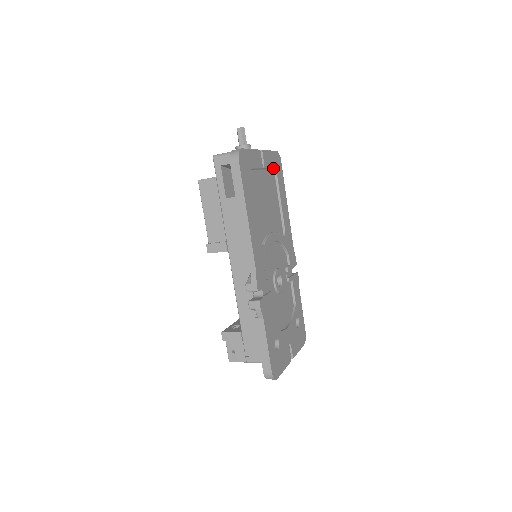
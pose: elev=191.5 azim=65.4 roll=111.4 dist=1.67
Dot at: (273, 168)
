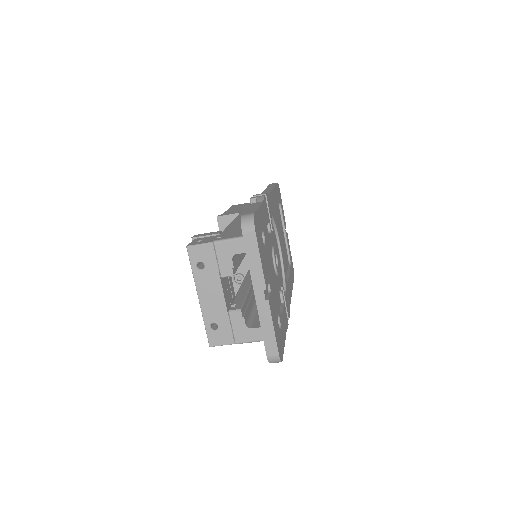
Dot at: (289, 257)
